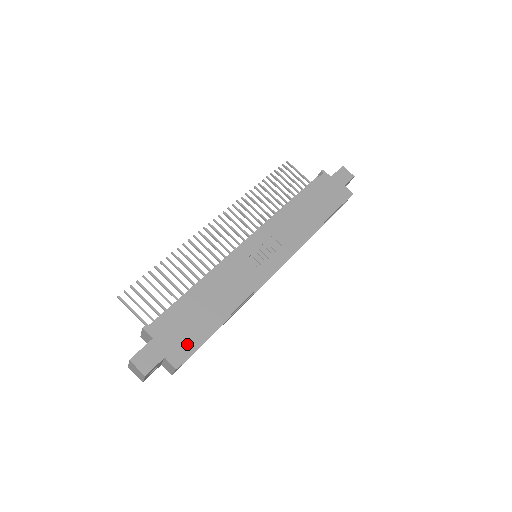
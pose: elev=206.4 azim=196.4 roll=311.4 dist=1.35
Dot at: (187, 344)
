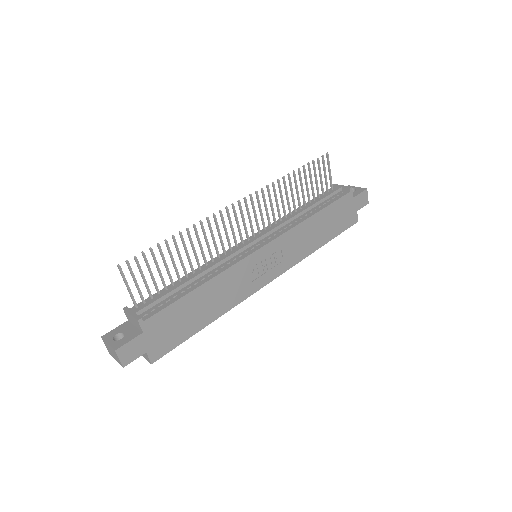
Dot at: (170, 342)
